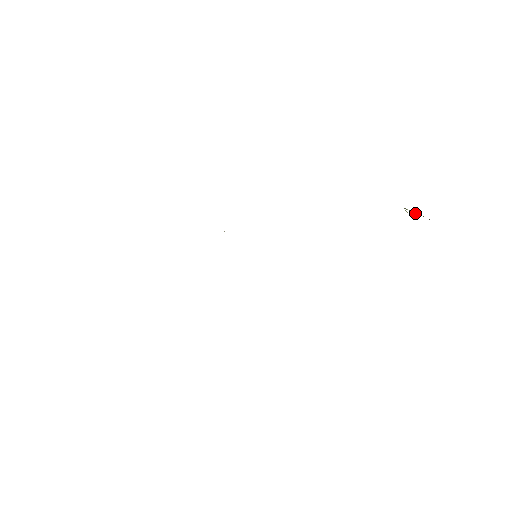
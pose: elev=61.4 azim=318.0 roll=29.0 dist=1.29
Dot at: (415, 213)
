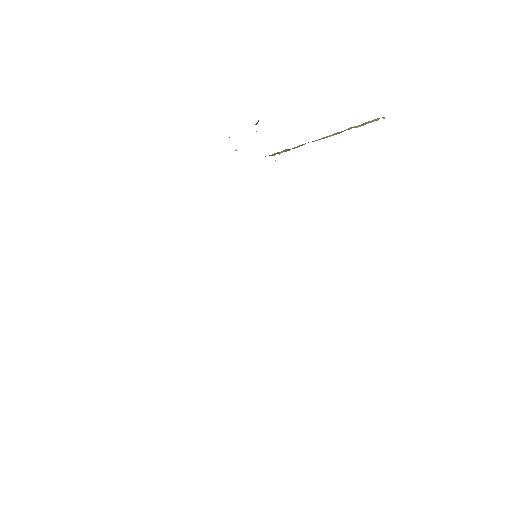
Dot at: (368, 123)
